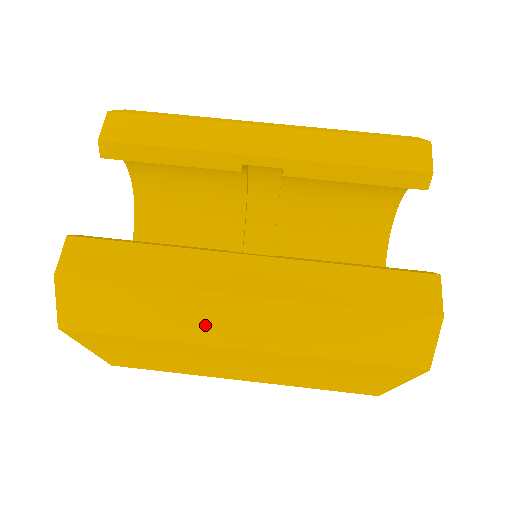
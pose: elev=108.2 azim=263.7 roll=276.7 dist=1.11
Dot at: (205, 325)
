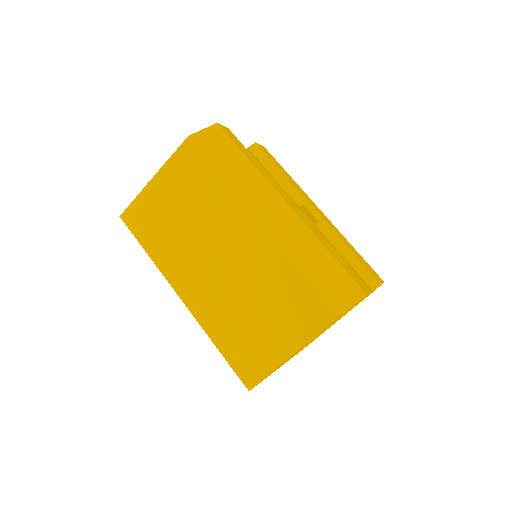
Dot at: (255, 196)
